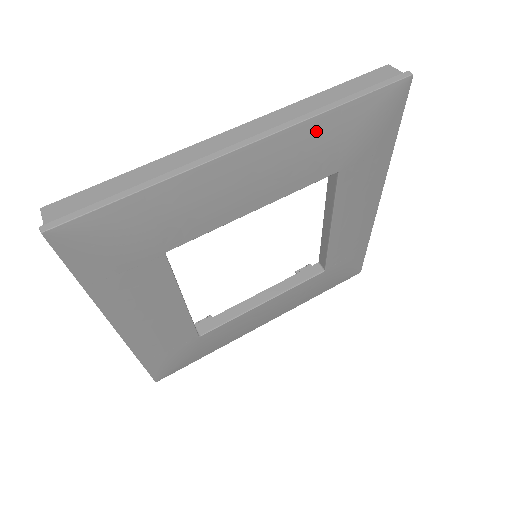
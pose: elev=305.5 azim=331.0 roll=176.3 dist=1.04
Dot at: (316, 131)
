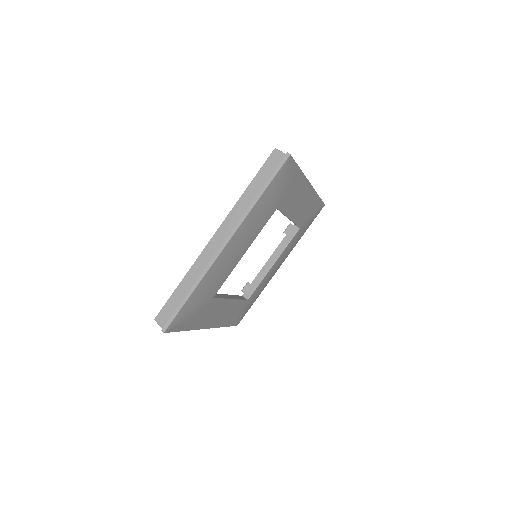
Dot at: (254, 213)
